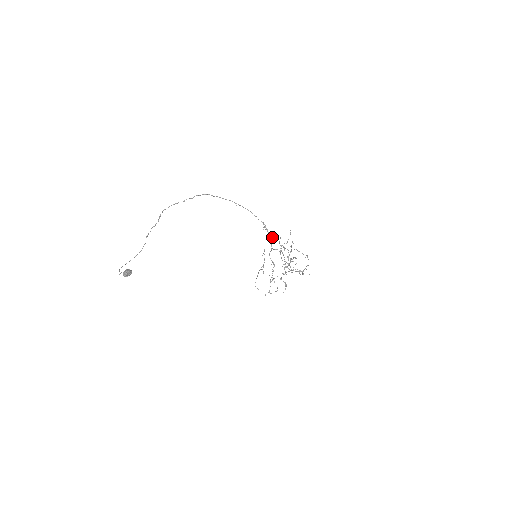
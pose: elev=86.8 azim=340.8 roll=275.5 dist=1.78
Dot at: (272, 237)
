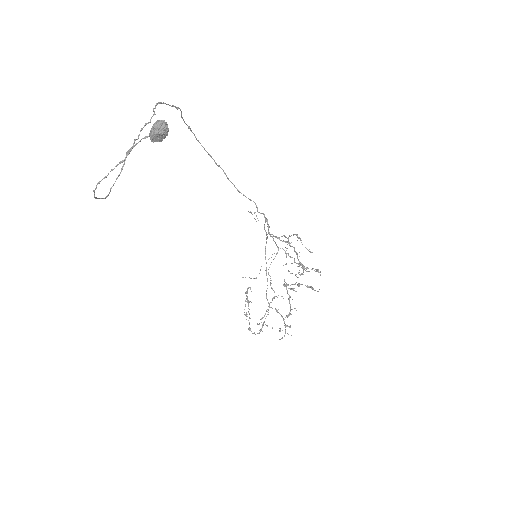
Dot at: (267, 220)
